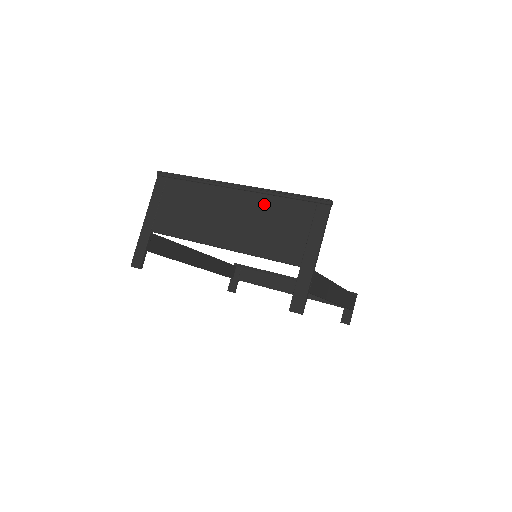
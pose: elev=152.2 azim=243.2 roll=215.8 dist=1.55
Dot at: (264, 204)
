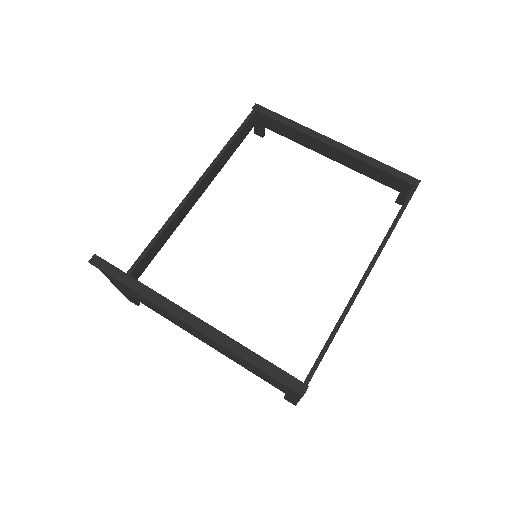
Dot at: occluded
